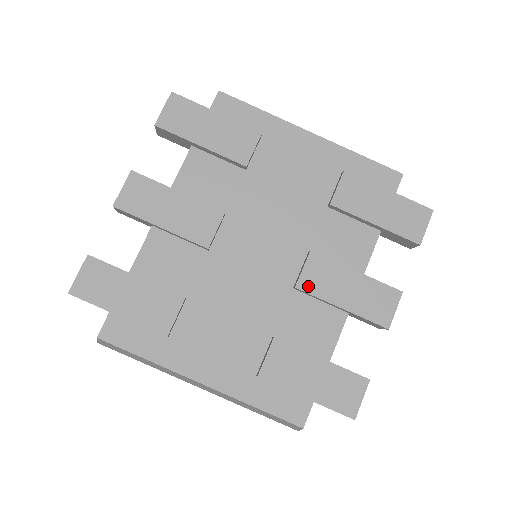
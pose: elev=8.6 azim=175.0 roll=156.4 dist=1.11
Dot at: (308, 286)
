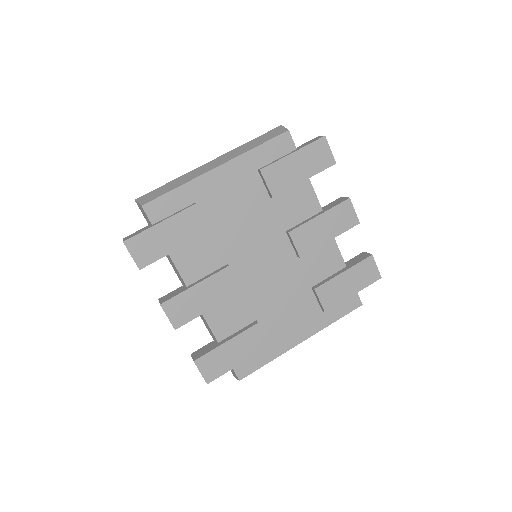
Dot at: (305, 250)
